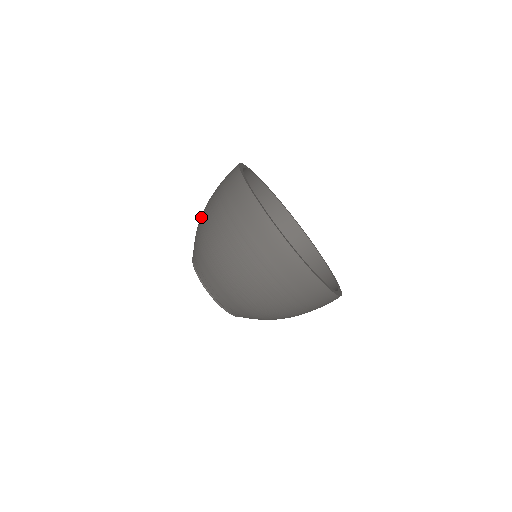
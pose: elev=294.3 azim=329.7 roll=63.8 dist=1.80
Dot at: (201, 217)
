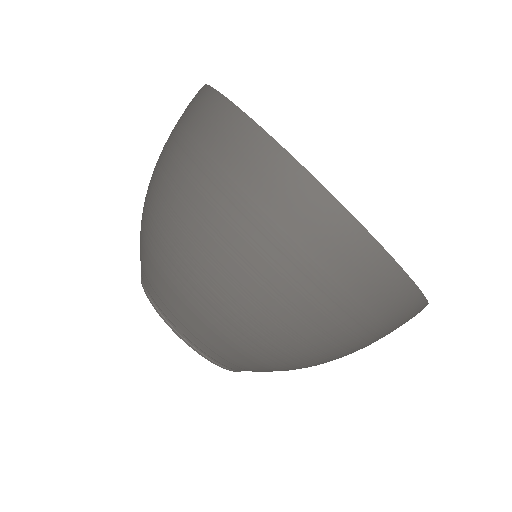
Dot at: occluded
